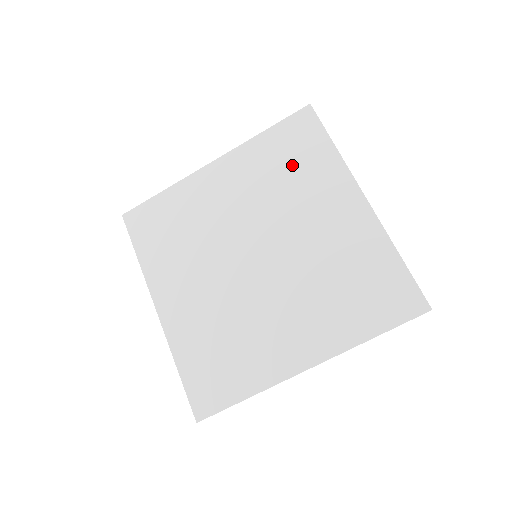
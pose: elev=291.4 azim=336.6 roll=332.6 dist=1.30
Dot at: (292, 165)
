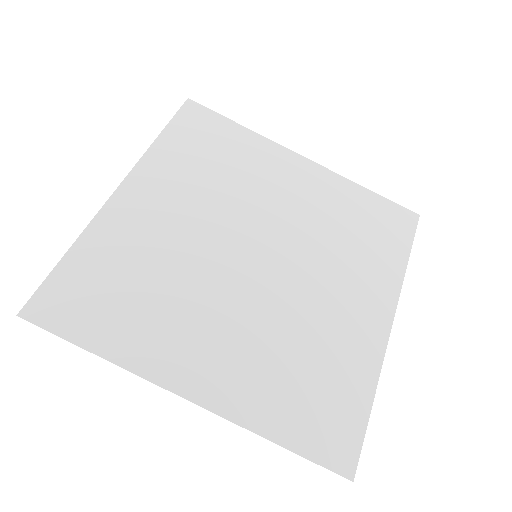
Dot at: (217, 156)
